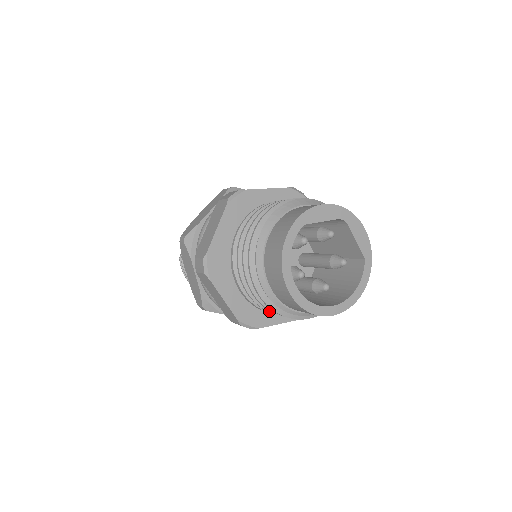
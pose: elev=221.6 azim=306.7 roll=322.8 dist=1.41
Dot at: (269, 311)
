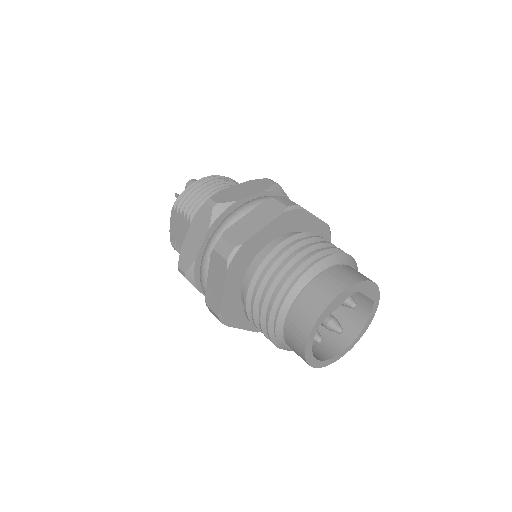
Dot at: occluded
